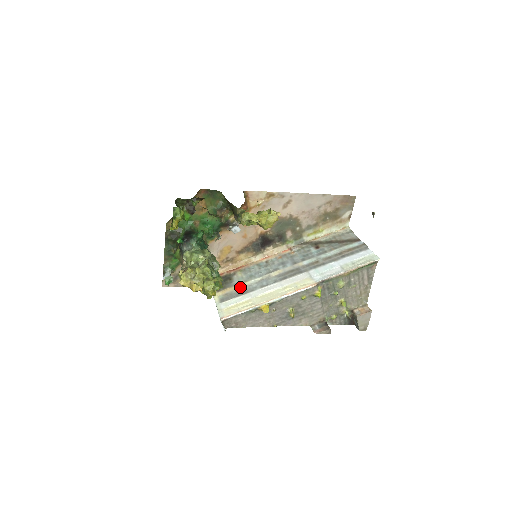
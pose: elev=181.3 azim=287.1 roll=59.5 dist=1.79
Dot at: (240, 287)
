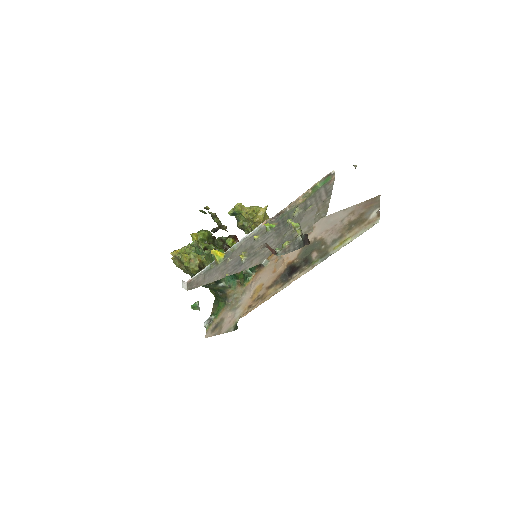
Dot at: occluded
